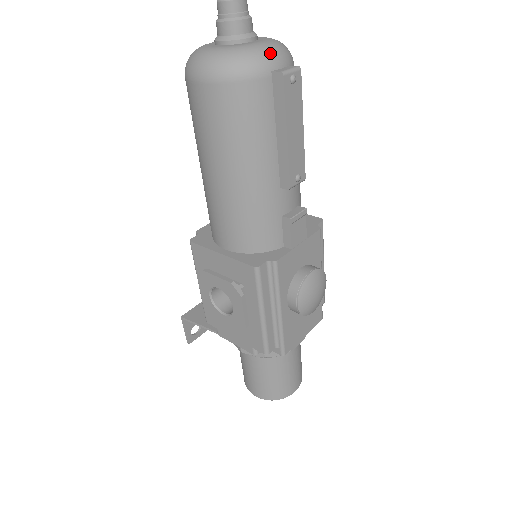
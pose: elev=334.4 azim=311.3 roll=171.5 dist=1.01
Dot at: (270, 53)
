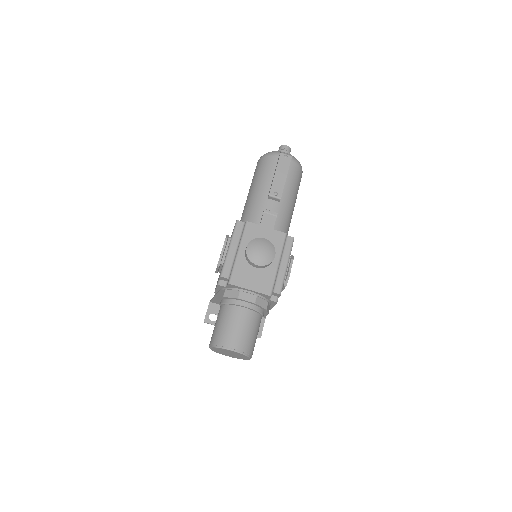
Dot at: (283, 152)
